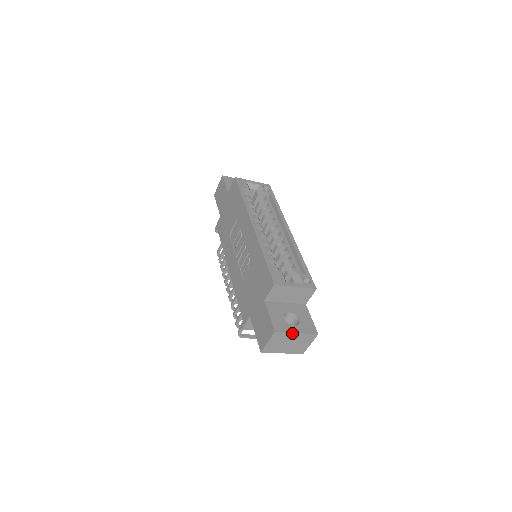
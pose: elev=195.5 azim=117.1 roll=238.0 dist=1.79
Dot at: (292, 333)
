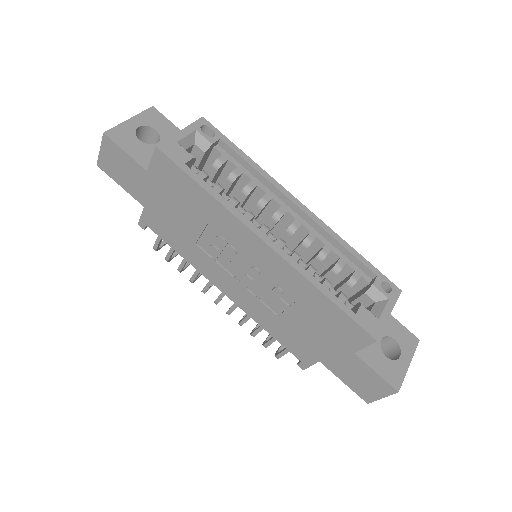
Dot at: (406, 370)
